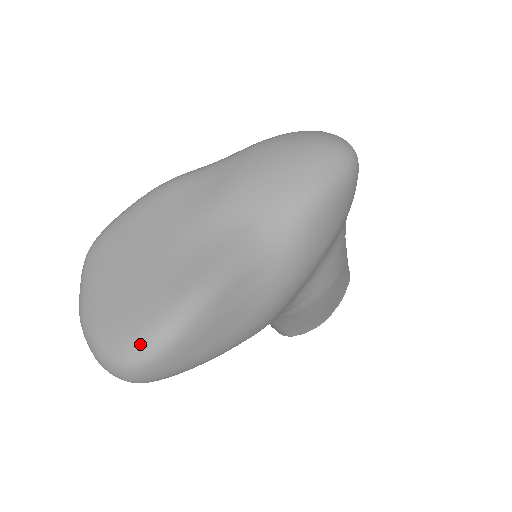
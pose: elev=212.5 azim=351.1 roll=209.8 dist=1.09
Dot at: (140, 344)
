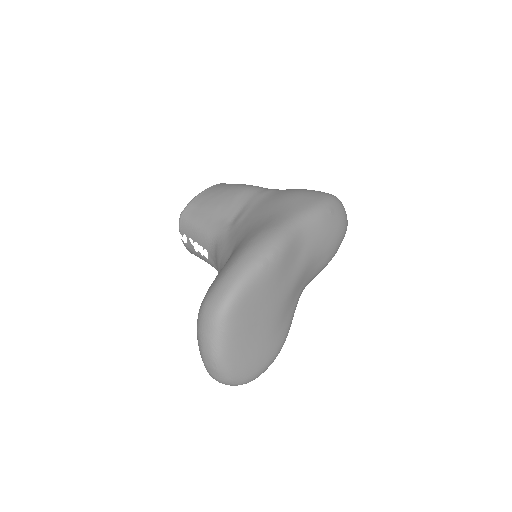
Dot at: (257, 375)
